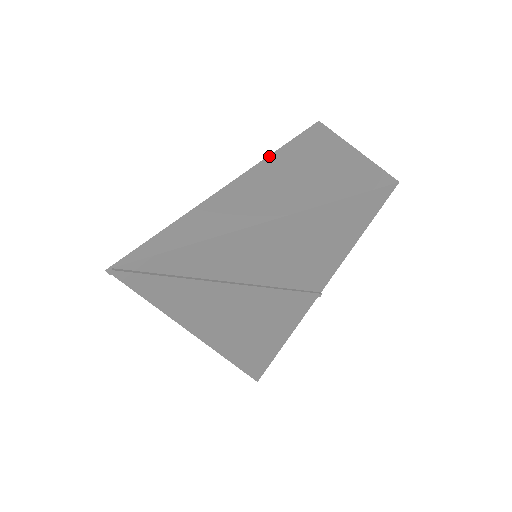
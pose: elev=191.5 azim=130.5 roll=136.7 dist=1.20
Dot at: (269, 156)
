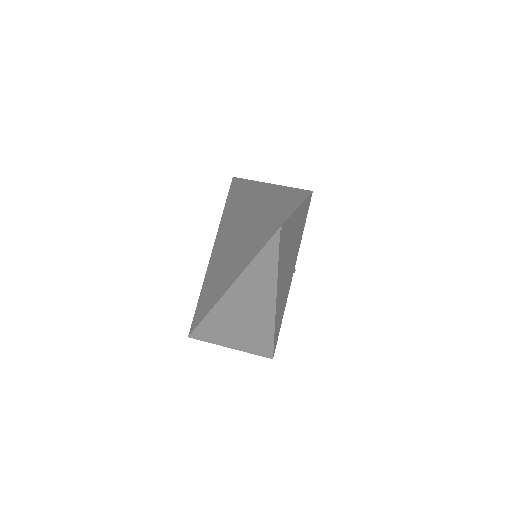
Dot at: (245, 188)
